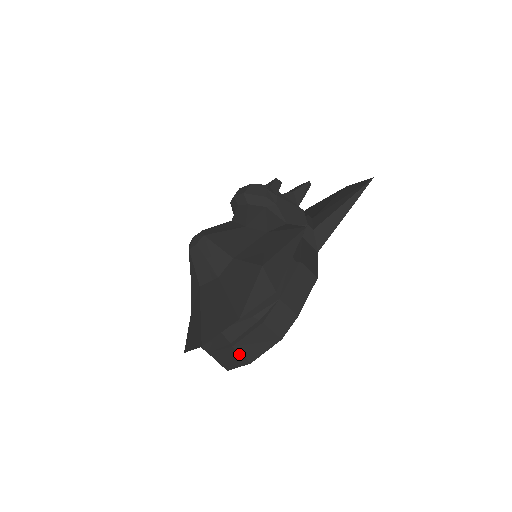
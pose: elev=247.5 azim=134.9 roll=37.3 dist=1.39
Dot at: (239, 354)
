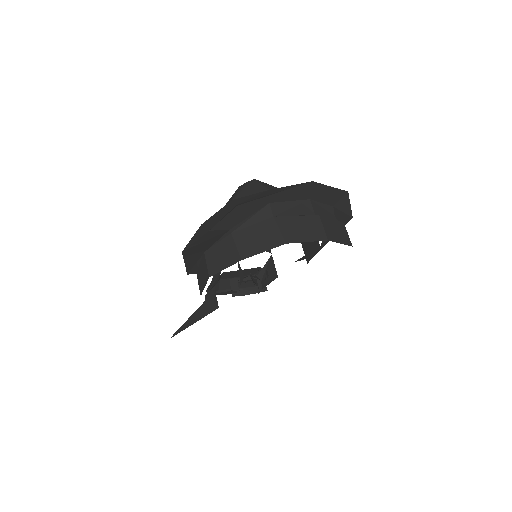
Dot at: (321, 226)
